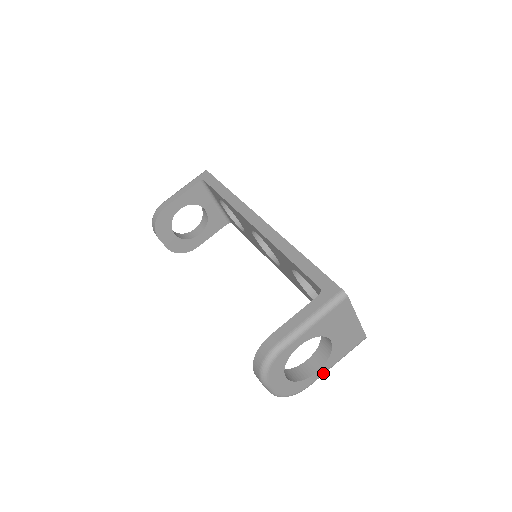
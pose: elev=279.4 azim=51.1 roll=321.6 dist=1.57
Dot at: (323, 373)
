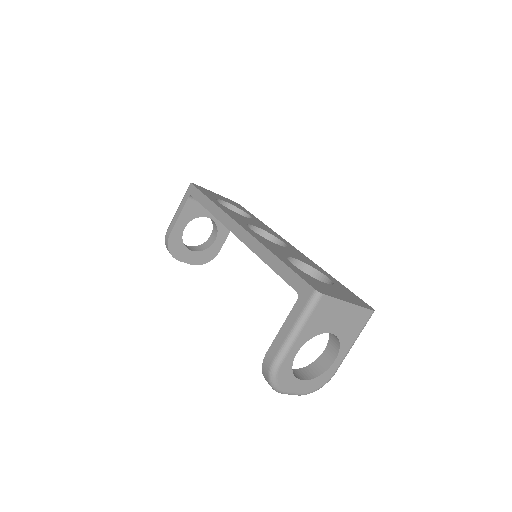
Dot at: (343, 358)
